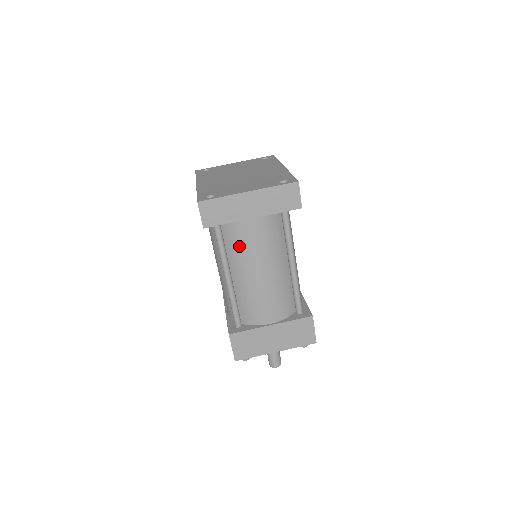
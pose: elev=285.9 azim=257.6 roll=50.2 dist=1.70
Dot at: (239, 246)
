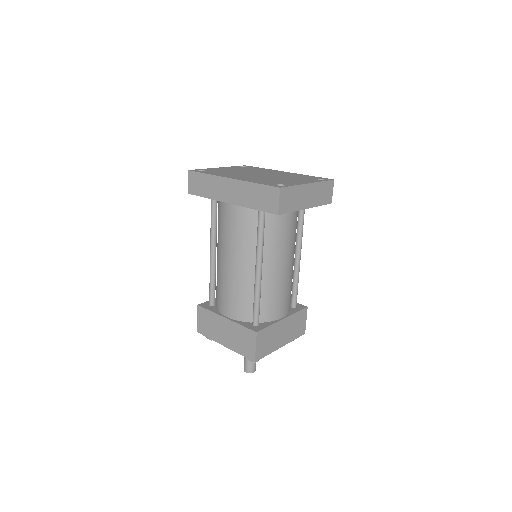
Dot at: (276, 239)
